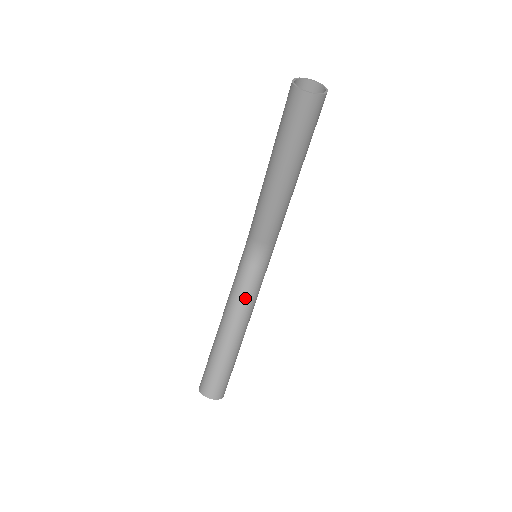
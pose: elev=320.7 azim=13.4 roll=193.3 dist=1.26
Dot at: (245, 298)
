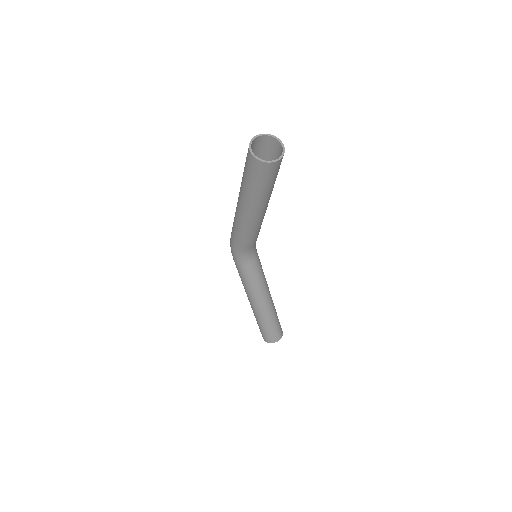
Dot at: (262, 280)
